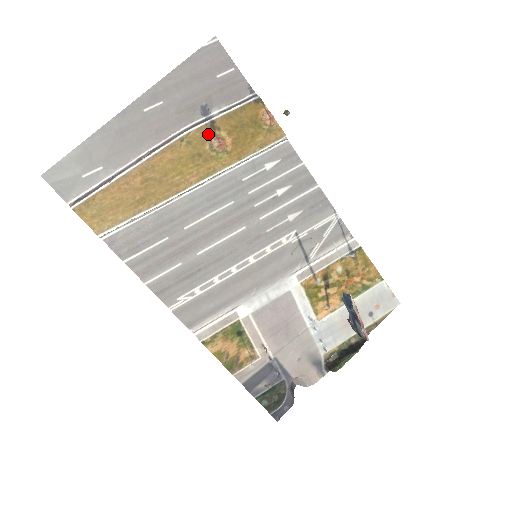
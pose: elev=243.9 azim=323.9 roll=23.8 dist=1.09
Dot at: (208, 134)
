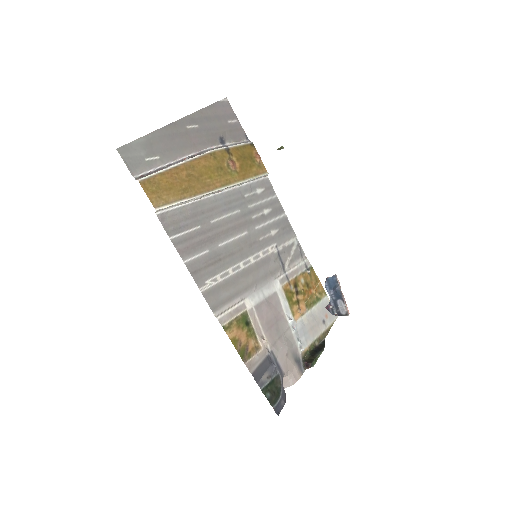
Dot at: (226, 156)
